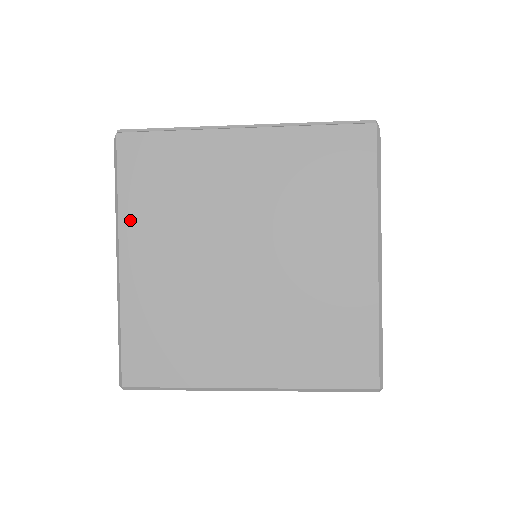
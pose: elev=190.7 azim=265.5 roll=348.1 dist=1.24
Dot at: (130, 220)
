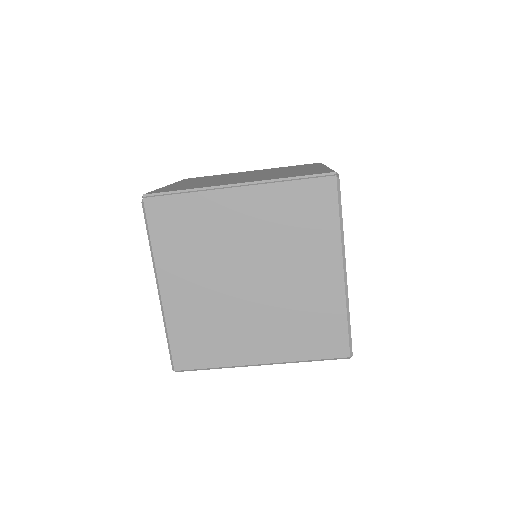
Dot at: (163, 260)
